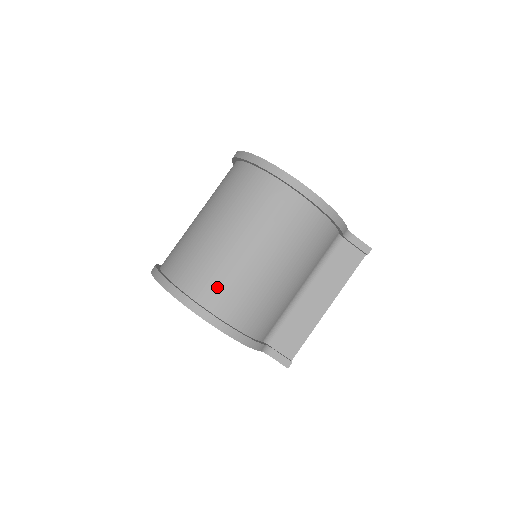
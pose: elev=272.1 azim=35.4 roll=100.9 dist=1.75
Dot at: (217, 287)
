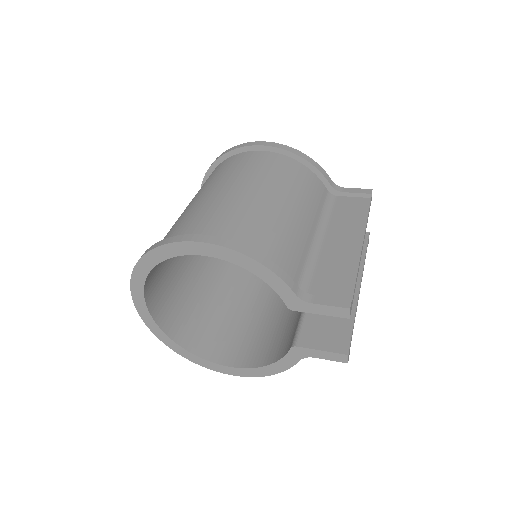
Dot at: (197, 222)
